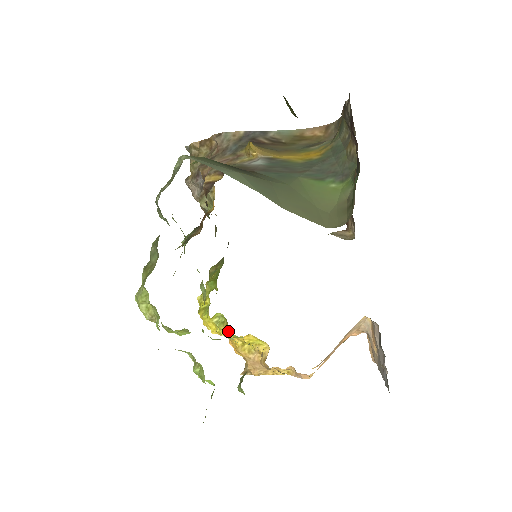
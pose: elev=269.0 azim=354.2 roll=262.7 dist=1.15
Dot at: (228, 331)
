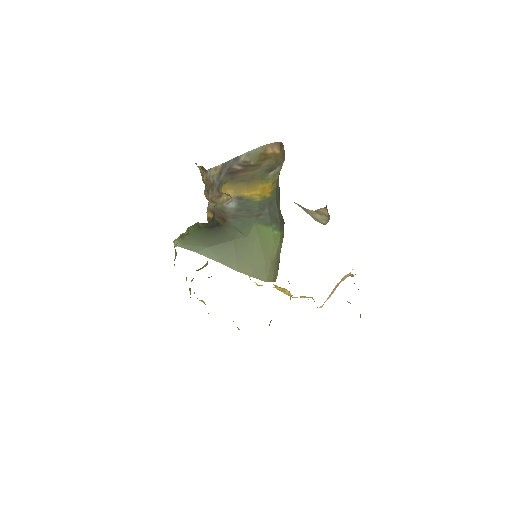
Dot at: occluded
